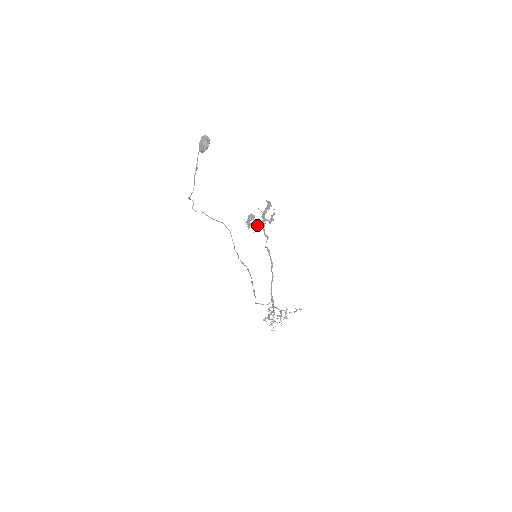
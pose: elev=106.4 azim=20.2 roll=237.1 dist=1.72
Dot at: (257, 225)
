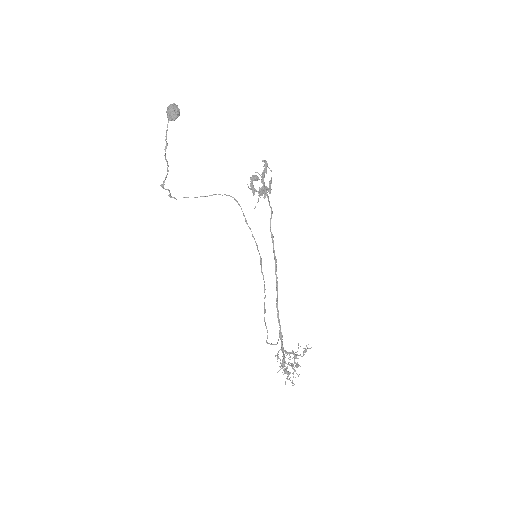
Dot at: (261, 190)
